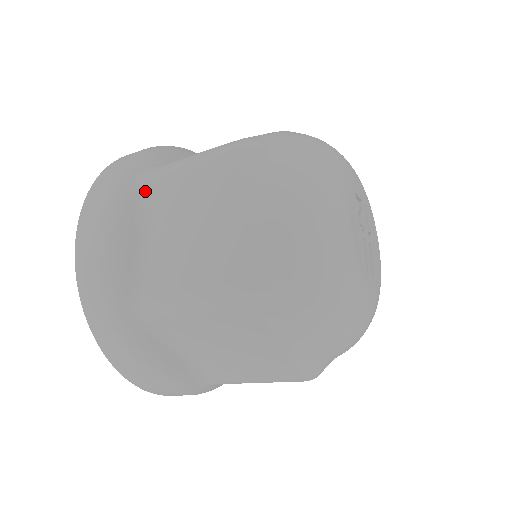
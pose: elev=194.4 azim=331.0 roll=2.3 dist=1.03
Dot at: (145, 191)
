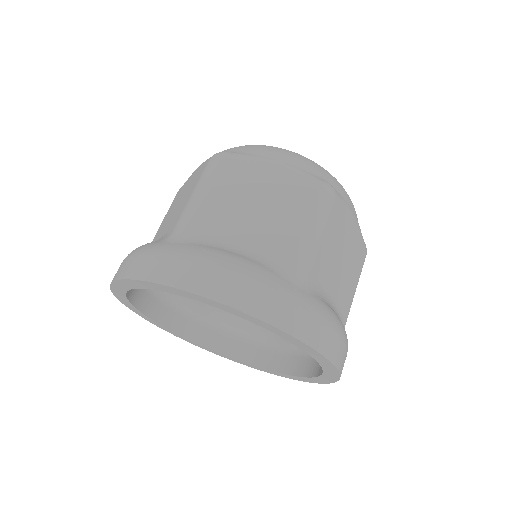
Dot at: occluded
